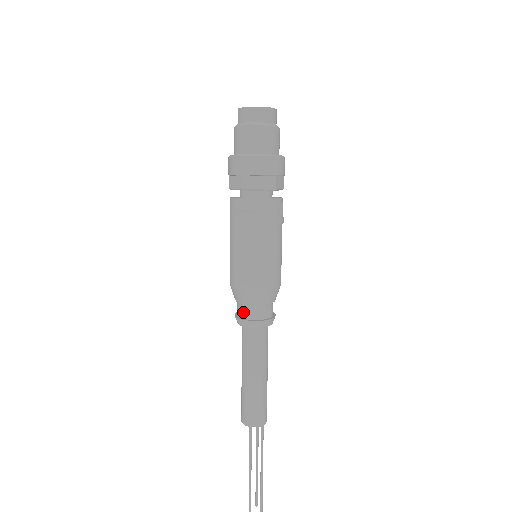
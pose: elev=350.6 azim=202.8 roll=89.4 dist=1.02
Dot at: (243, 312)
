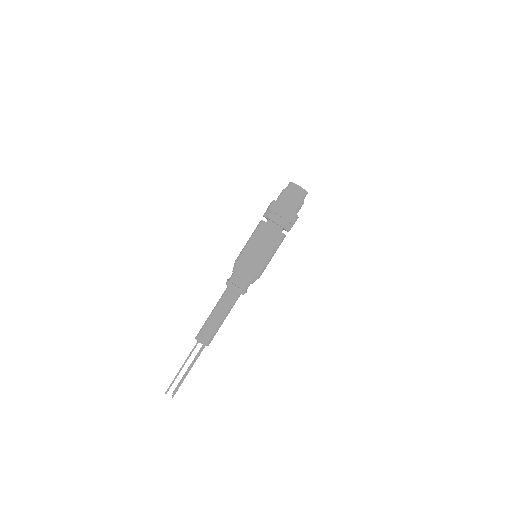
Dot at: (232, 278)
